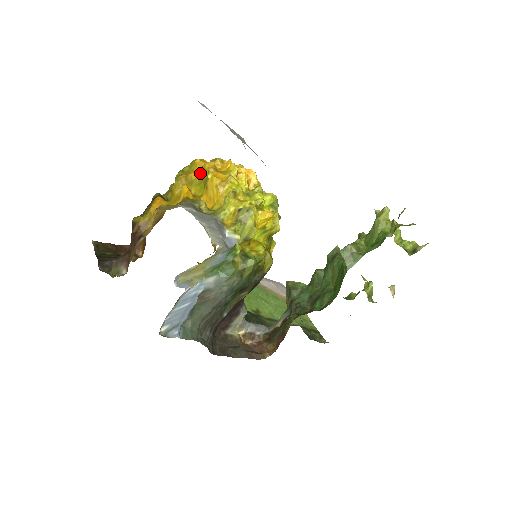
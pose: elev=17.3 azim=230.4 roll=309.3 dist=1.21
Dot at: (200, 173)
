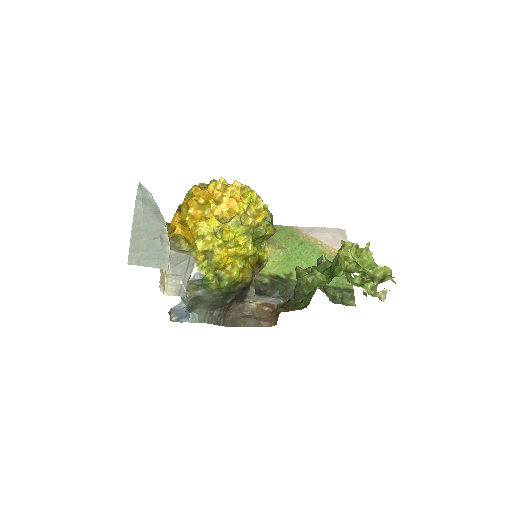
Dot at: occluded
